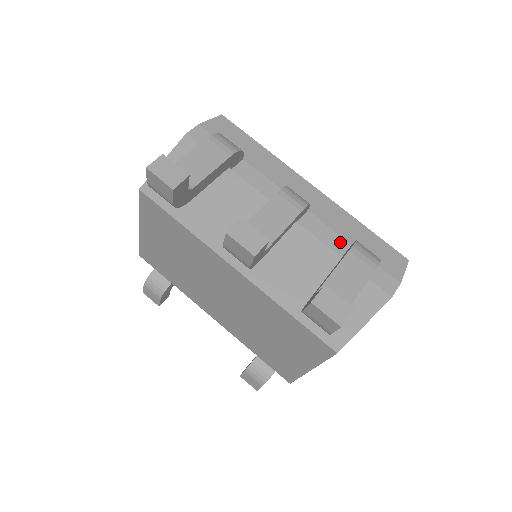
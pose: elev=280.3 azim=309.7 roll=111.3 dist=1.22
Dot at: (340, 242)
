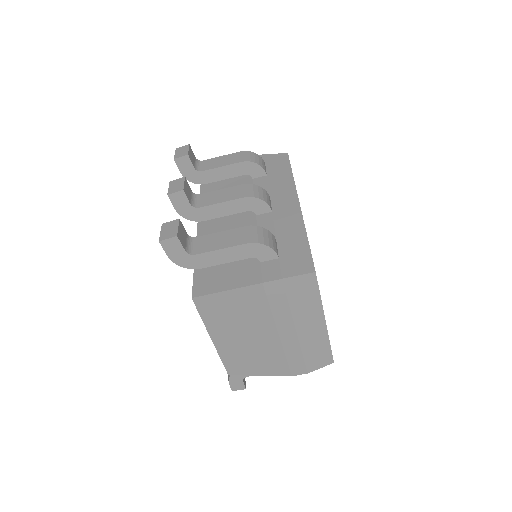
Dot at: occluded
